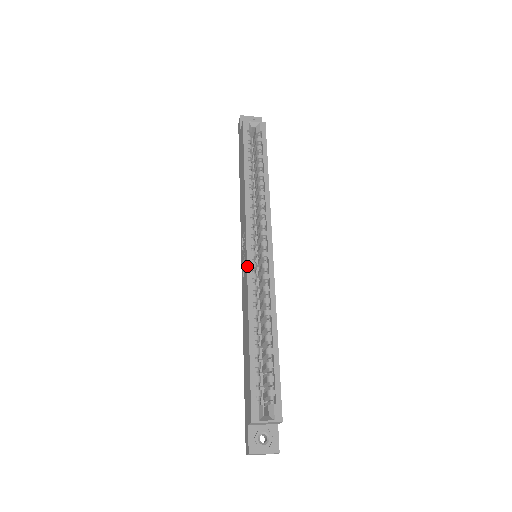
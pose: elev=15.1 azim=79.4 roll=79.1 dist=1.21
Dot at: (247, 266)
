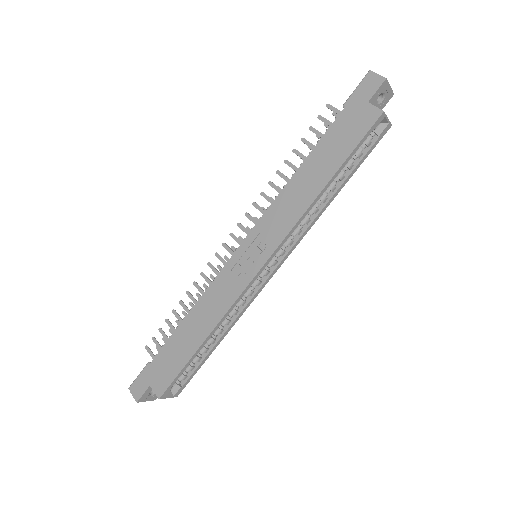
Dot at: (248, 285)
